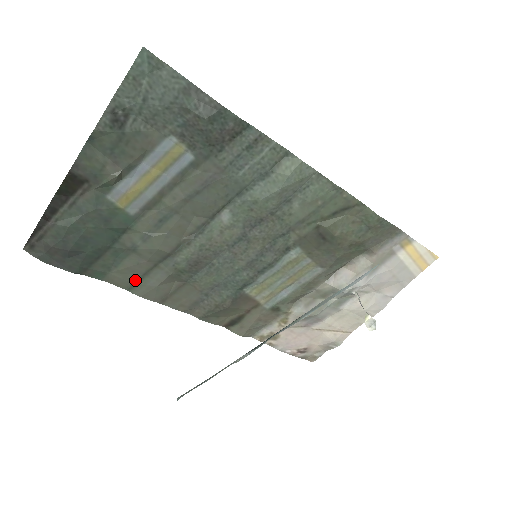
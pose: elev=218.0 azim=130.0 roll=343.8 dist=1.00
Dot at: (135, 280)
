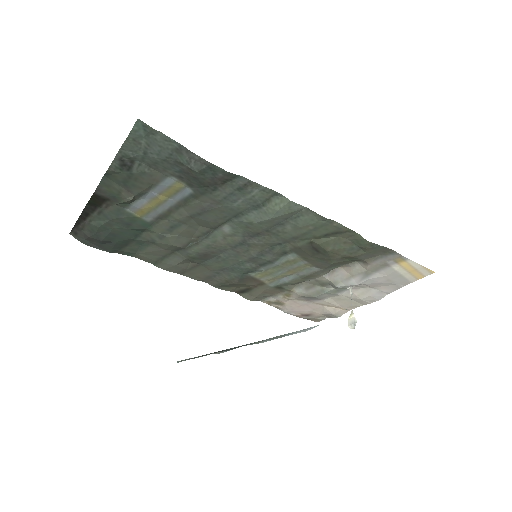
Dot at: (158, 259)
